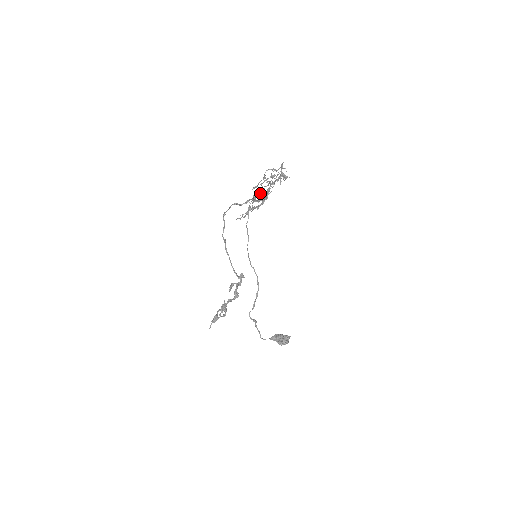
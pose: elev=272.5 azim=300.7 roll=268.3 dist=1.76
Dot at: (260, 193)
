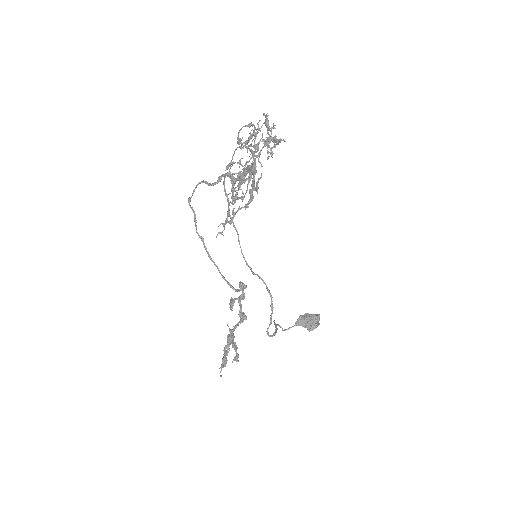
Dot at: (241, 177)
